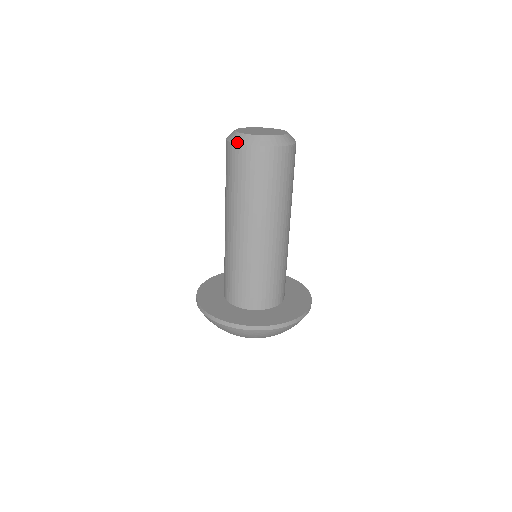
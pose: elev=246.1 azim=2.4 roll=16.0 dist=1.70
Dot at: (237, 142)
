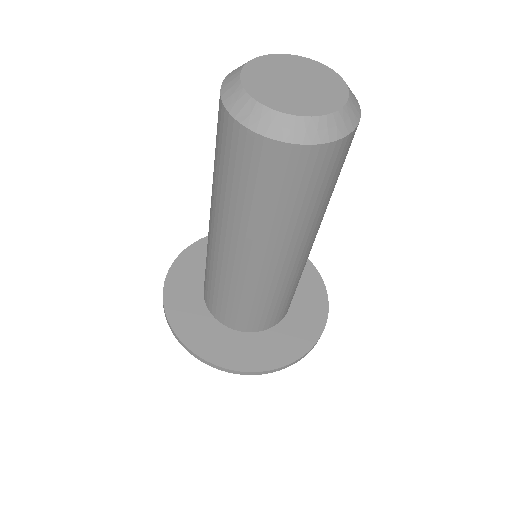
Dot at: (268, 134)
